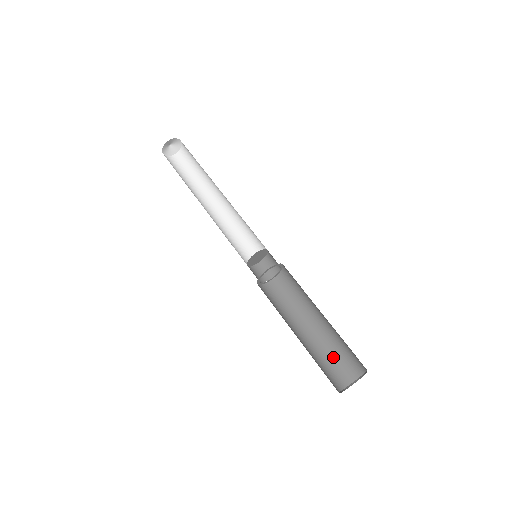
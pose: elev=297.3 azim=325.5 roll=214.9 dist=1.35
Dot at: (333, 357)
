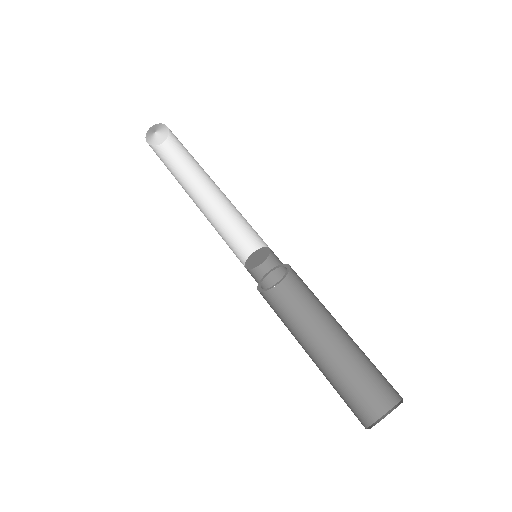
Dot at: (348, 388)
